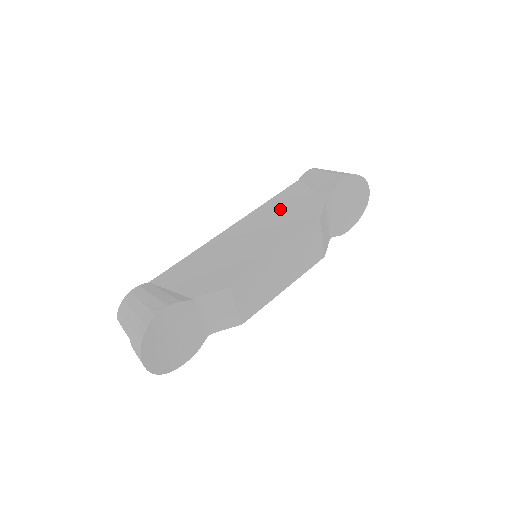
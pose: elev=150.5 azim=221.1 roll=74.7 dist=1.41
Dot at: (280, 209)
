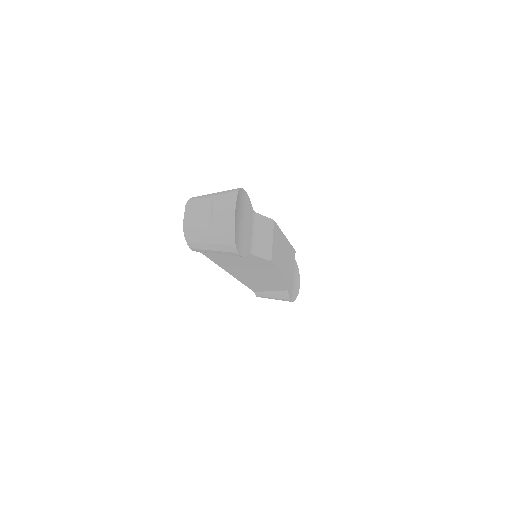
Dot at: occluded
